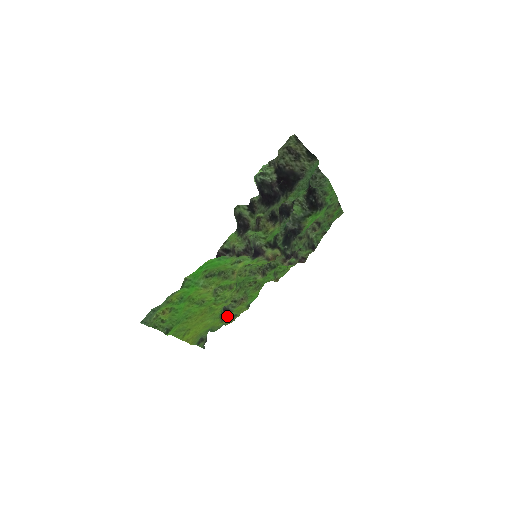
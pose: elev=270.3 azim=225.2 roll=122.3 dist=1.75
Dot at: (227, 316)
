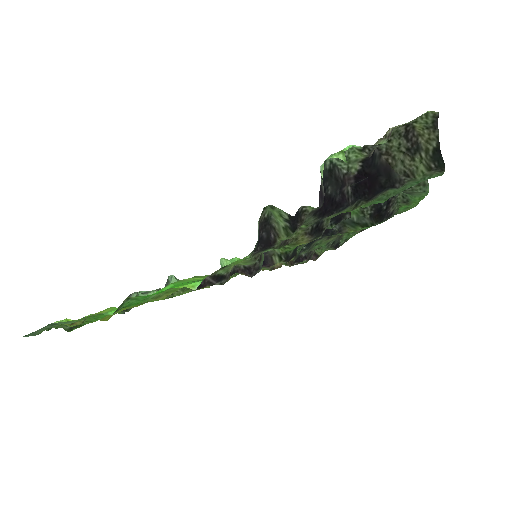
Dot at: occluded
